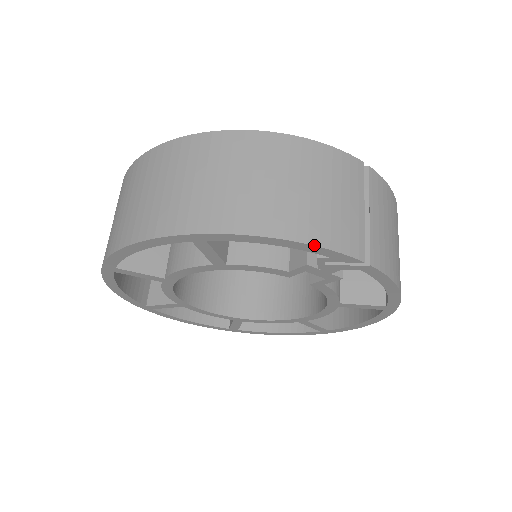
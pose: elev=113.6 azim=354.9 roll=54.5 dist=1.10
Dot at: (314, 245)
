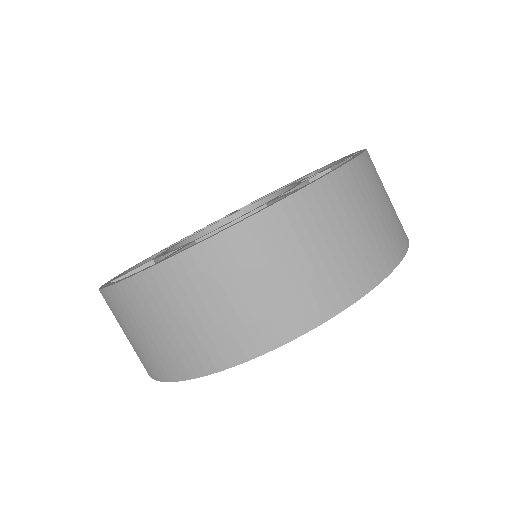
Dot at: occluded
